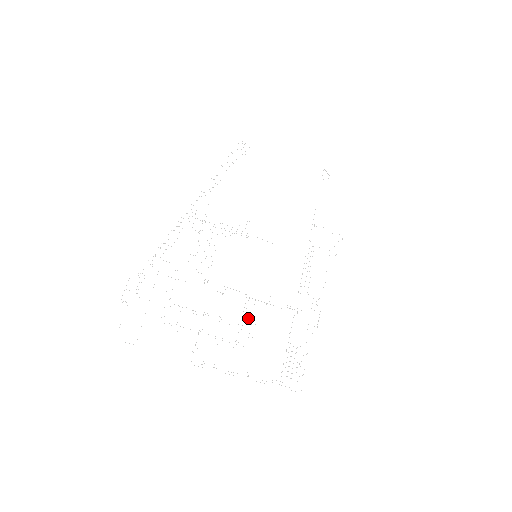
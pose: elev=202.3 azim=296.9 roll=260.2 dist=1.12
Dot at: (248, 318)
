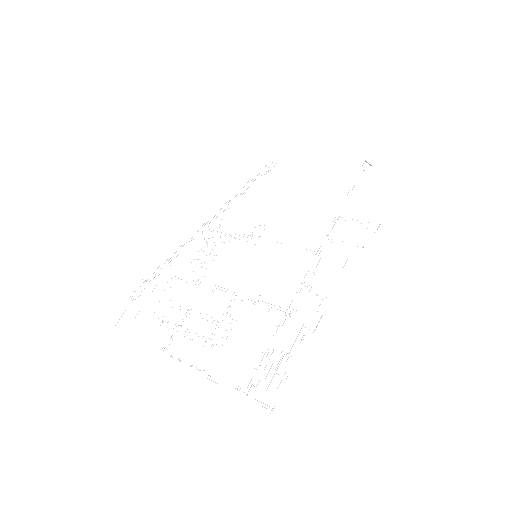
Dot at: occluded
